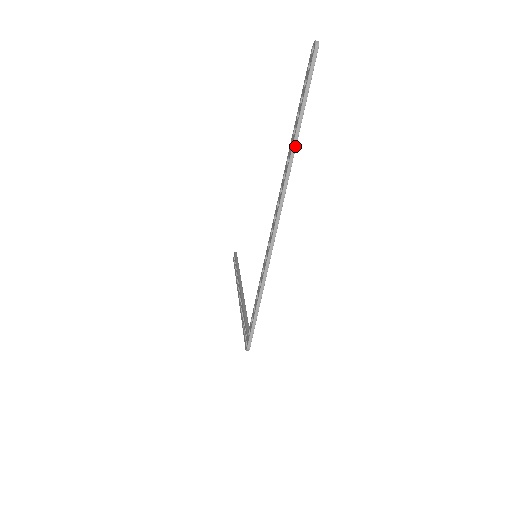
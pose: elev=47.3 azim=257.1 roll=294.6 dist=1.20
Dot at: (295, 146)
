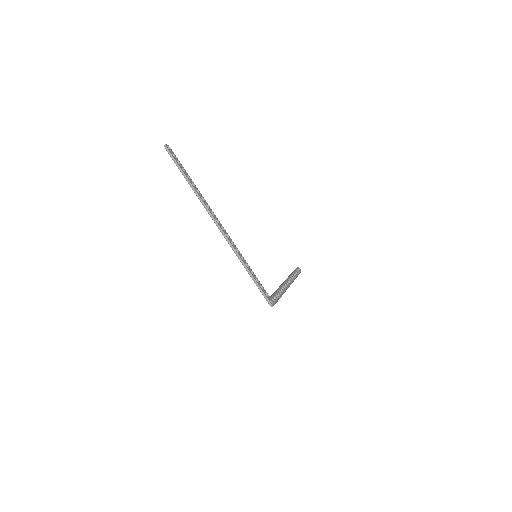
Dot at: (195, 191)
